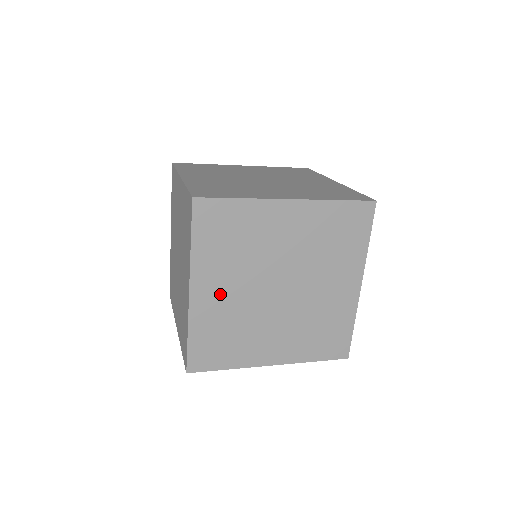
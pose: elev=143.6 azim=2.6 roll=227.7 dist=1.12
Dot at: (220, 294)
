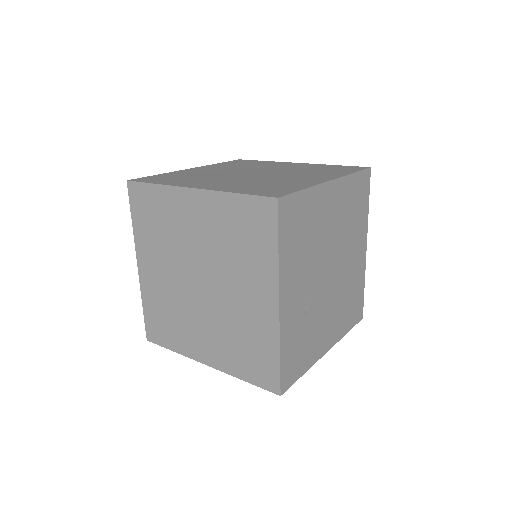
Dot at: (157, 274)
